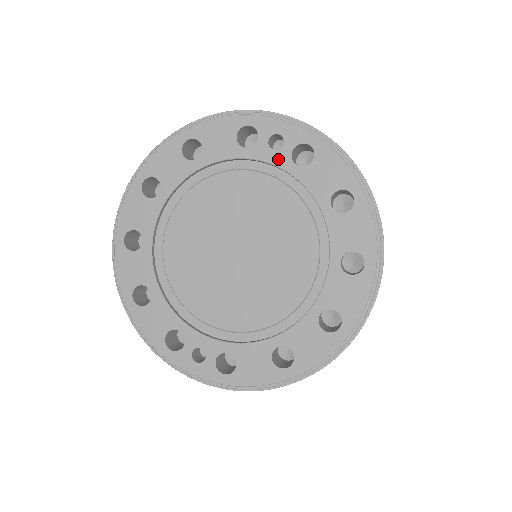
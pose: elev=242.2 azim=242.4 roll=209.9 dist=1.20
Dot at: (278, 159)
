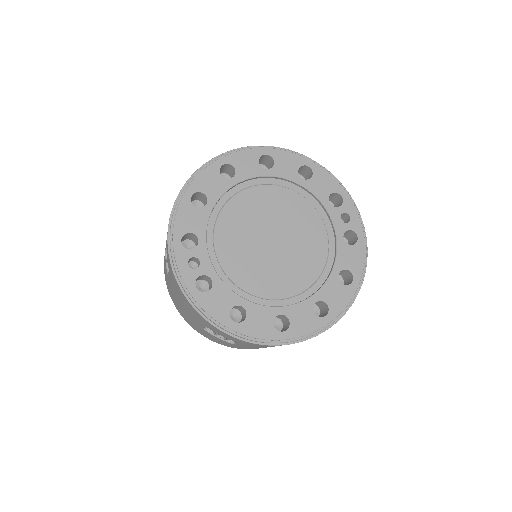
Dot at: (338, 226)
